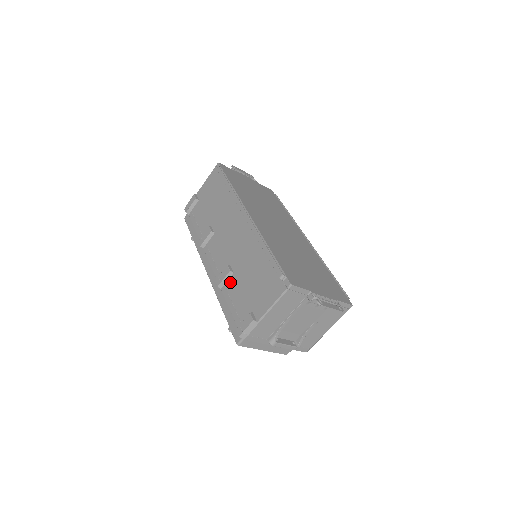
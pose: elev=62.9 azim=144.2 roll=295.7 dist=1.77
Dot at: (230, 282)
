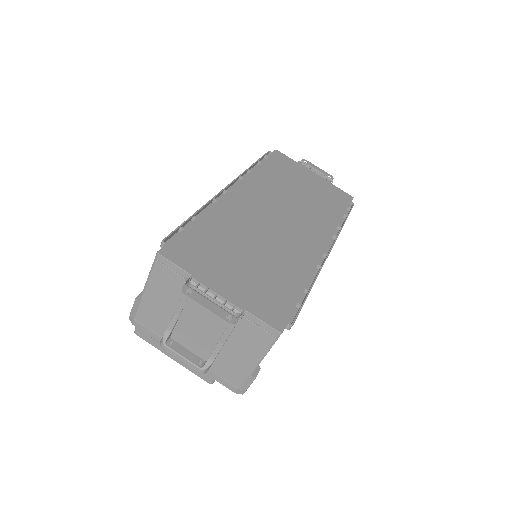
Dot at: occluded
